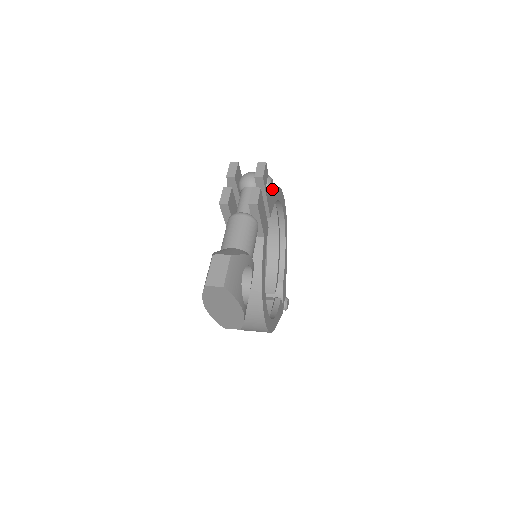
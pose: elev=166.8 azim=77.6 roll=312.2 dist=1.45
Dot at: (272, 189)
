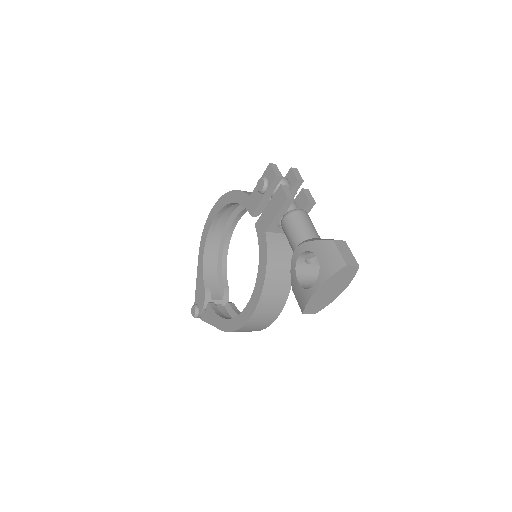
Dot at: occluded
